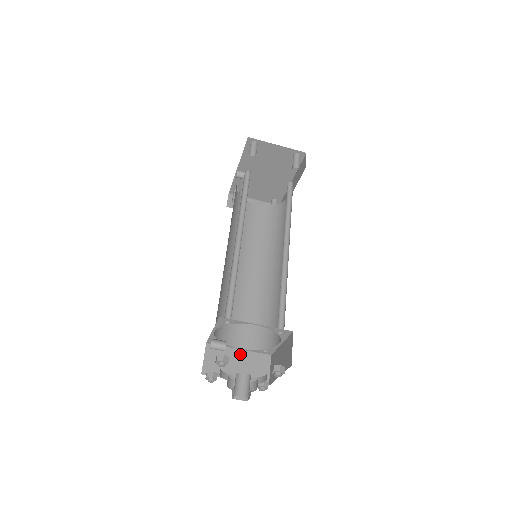
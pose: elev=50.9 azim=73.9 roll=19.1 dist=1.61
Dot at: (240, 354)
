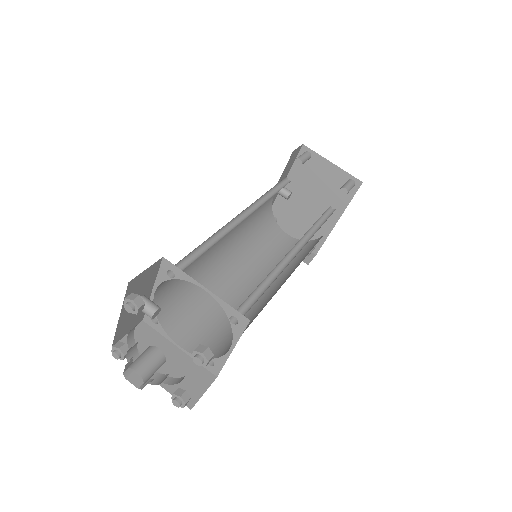
Dot at: (177, 354)
